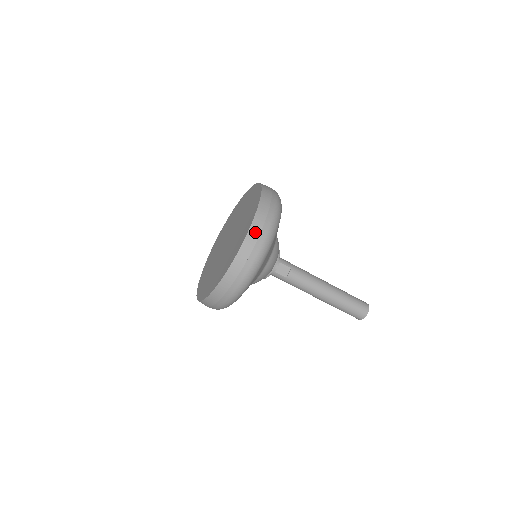
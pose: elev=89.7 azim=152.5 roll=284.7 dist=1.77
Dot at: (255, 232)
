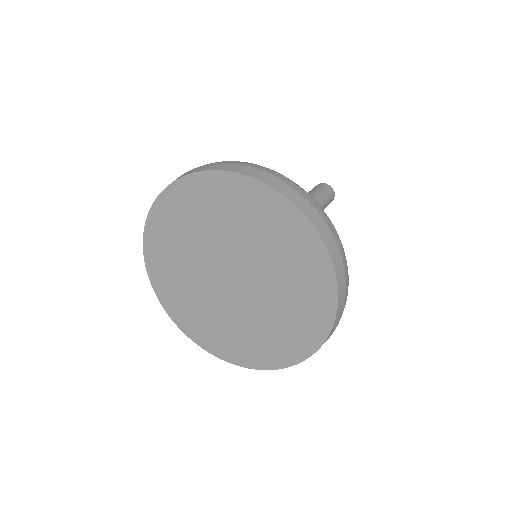
Dot at: (331, 242)
